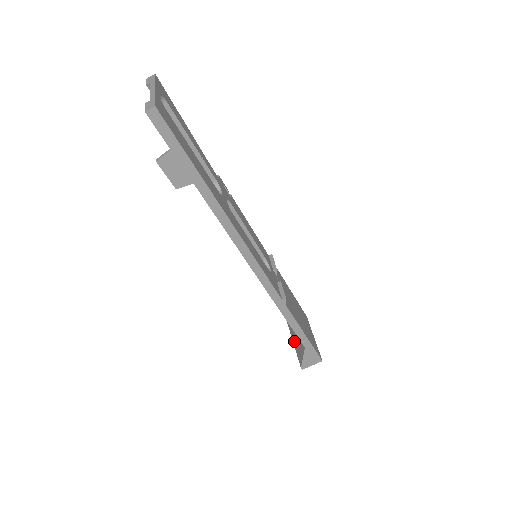
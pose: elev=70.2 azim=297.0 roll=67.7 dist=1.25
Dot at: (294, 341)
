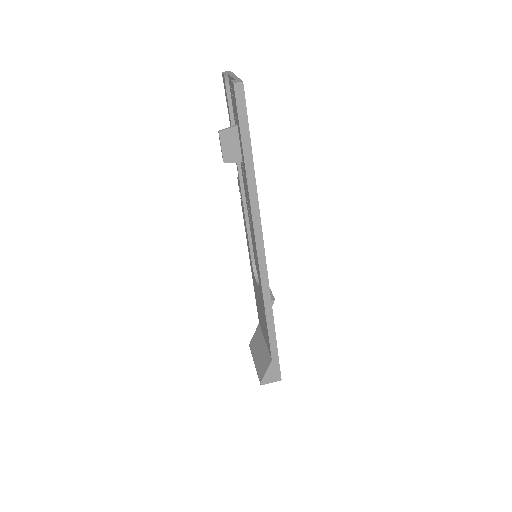
Dot at: (256, 359)
